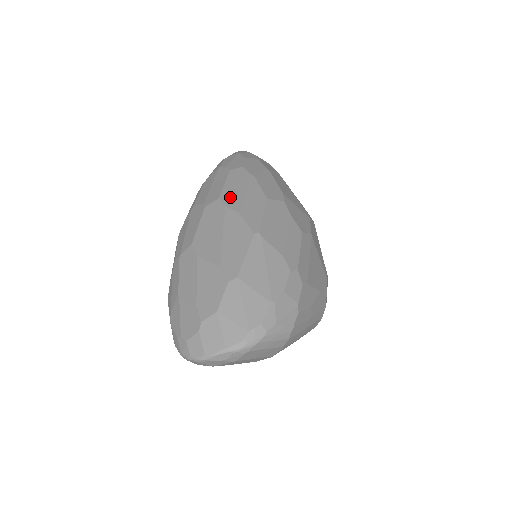
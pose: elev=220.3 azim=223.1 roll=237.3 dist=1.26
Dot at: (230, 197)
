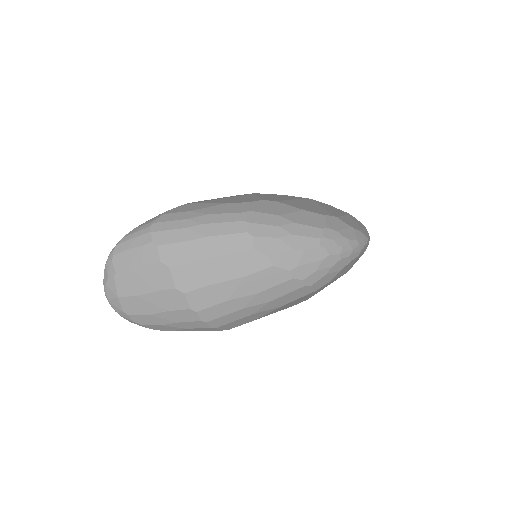
Dot at: occluded
